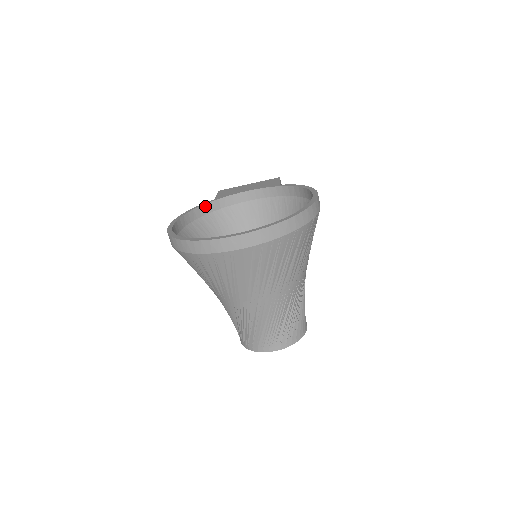
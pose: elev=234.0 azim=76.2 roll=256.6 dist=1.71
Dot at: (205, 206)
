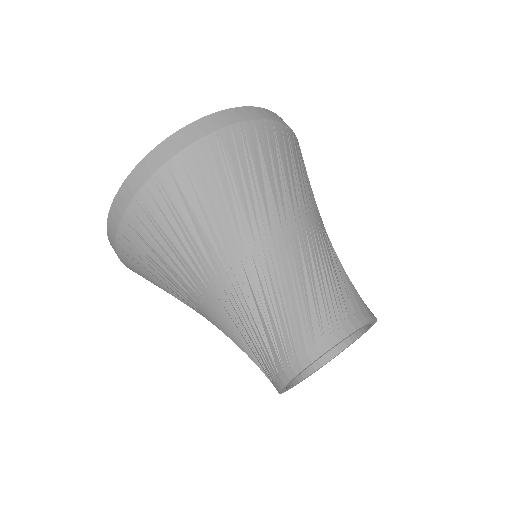
Dot at: occluded
